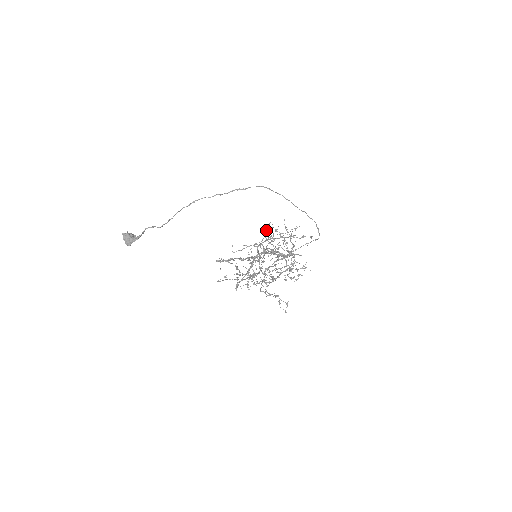
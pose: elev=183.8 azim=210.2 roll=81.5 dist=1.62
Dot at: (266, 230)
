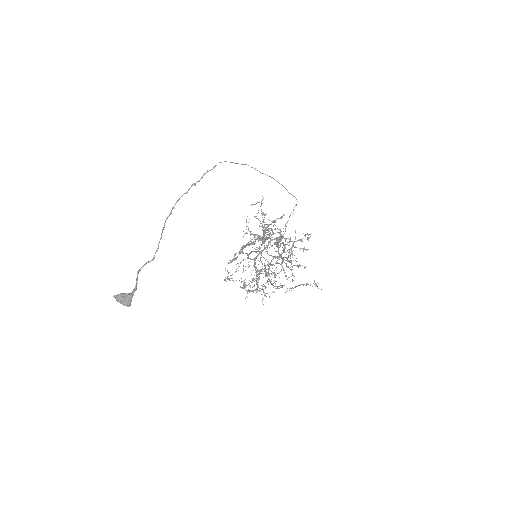
Dot at: (248, 227)
